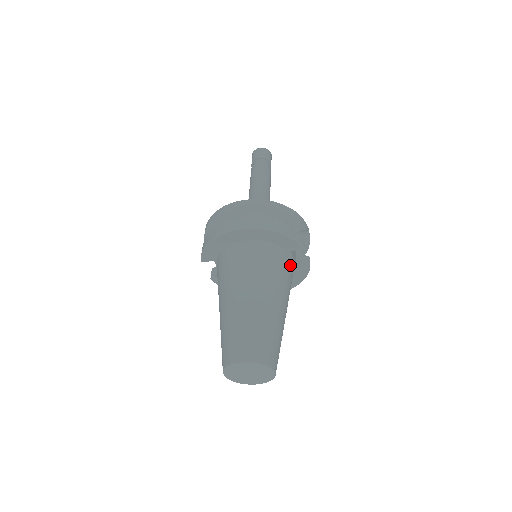
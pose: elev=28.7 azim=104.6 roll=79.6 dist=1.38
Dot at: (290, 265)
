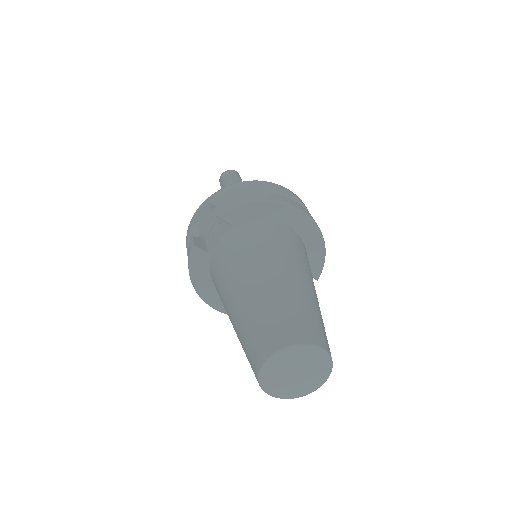
Dot at: occluded
